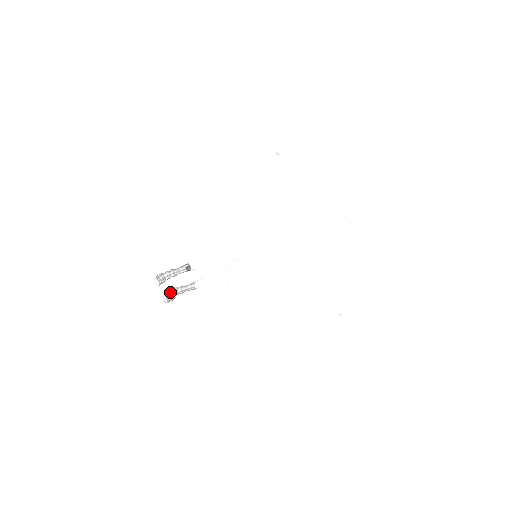
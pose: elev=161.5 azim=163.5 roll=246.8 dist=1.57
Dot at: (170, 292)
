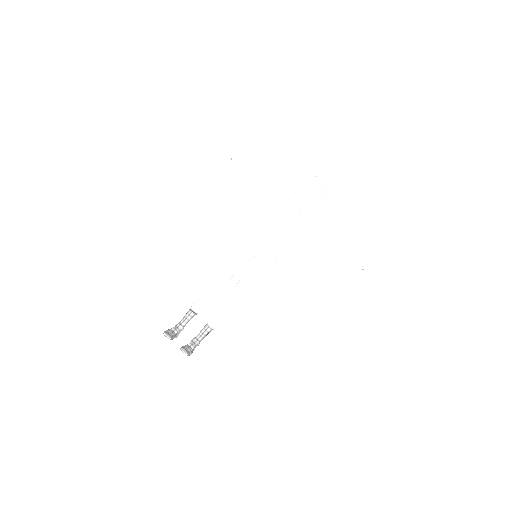
Dot at: (185, 345)
